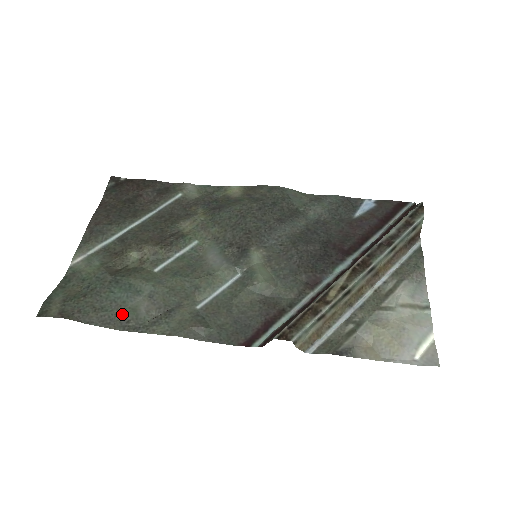
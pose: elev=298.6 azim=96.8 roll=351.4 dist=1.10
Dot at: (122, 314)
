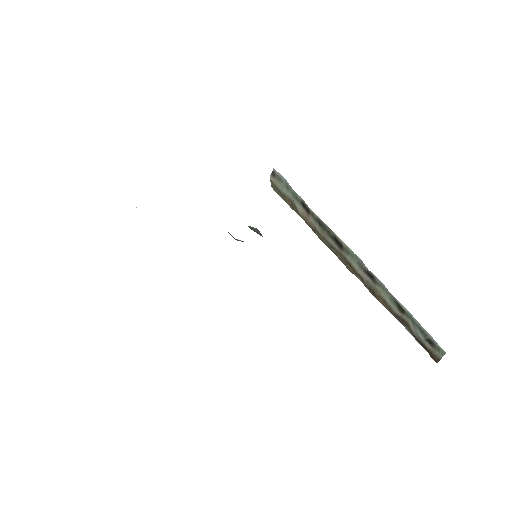
Dot at: occluded
